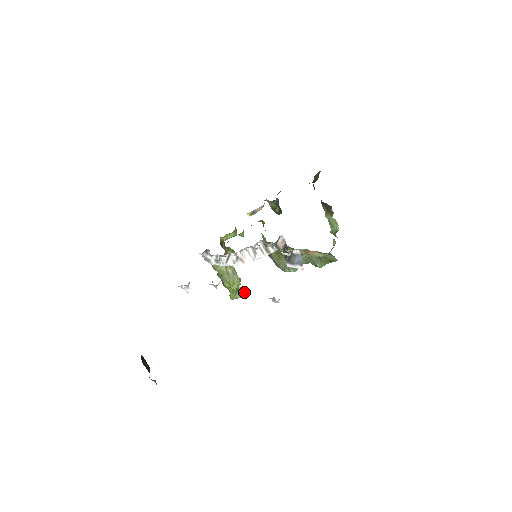
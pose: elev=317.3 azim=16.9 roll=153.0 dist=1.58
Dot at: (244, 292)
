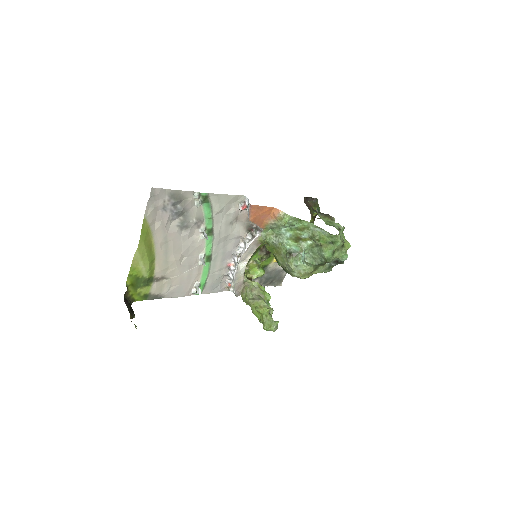
Dot at: (206, 236)
